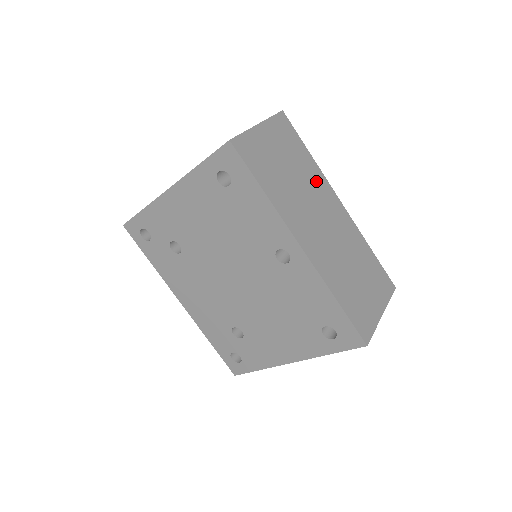
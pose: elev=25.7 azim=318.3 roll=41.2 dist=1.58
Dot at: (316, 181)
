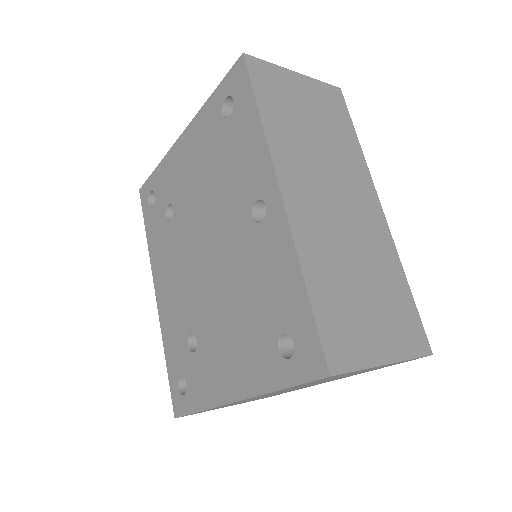
Dot at: (351, 164)
